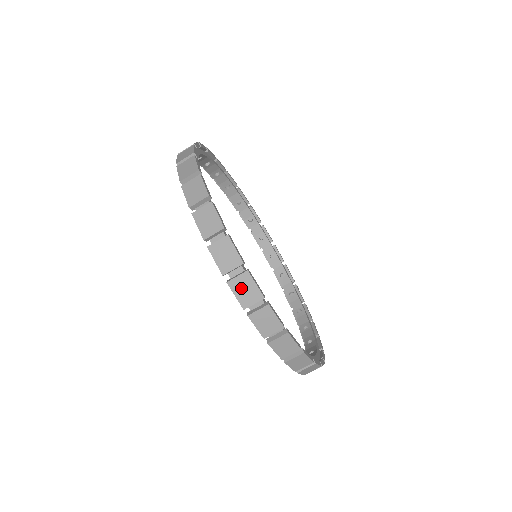
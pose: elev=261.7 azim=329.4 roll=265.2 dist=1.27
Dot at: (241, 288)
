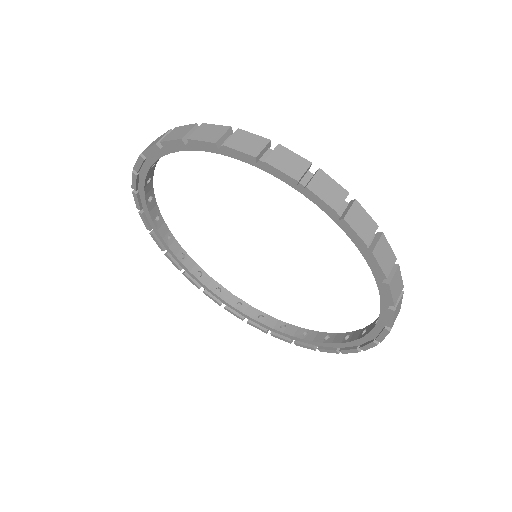
Dot at: (241, 143)
